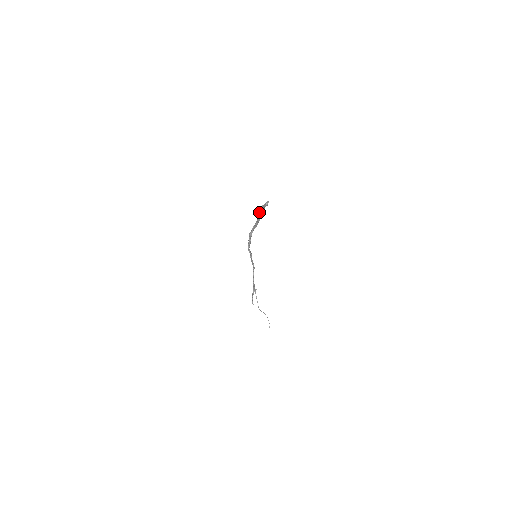
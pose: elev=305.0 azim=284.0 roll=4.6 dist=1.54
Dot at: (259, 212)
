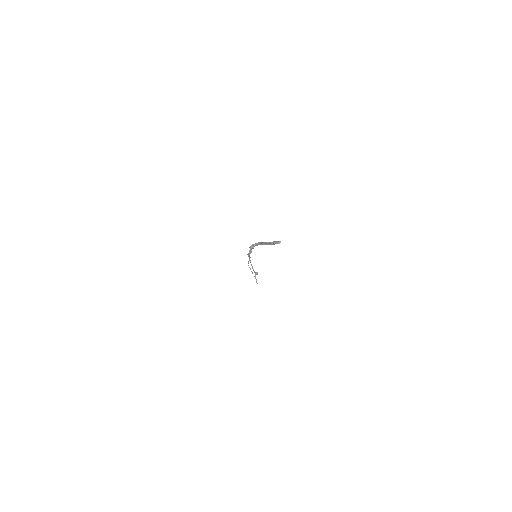
Dot at: (267, 244)
